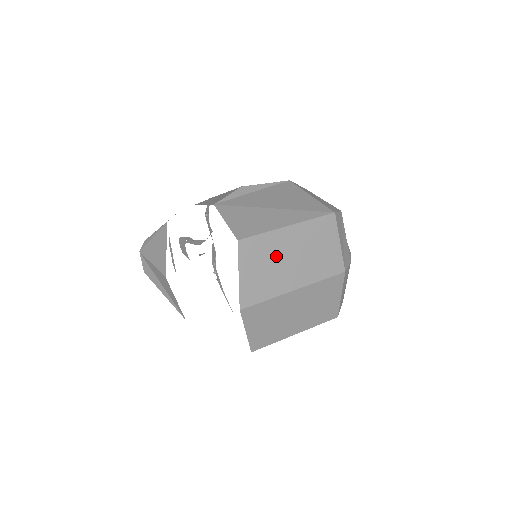
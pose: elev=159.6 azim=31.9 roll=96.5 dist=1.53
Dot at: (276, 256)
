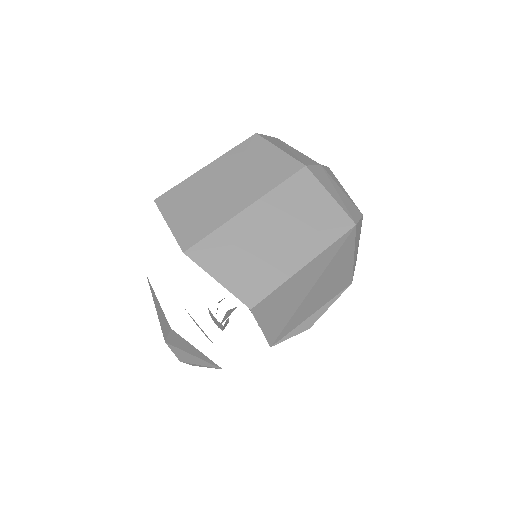
Dot at: (205, 192)
